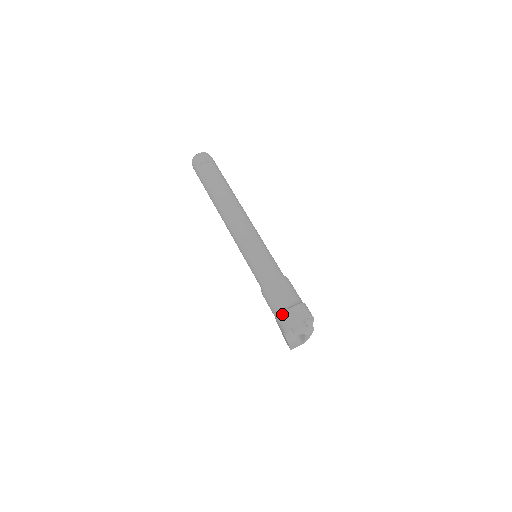
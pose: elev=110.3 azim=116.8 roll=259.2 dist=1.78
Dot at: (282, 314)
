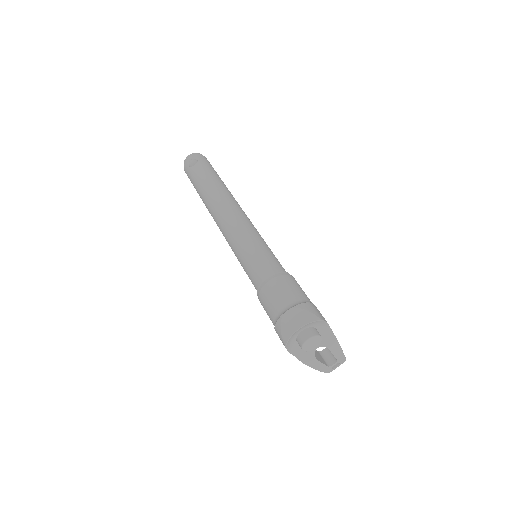
Dot at: (277, 323)
